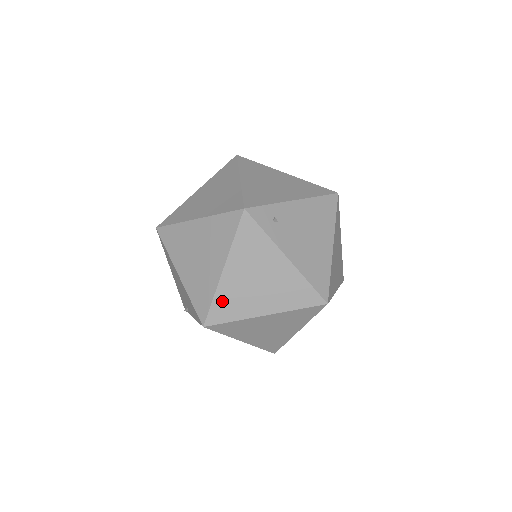
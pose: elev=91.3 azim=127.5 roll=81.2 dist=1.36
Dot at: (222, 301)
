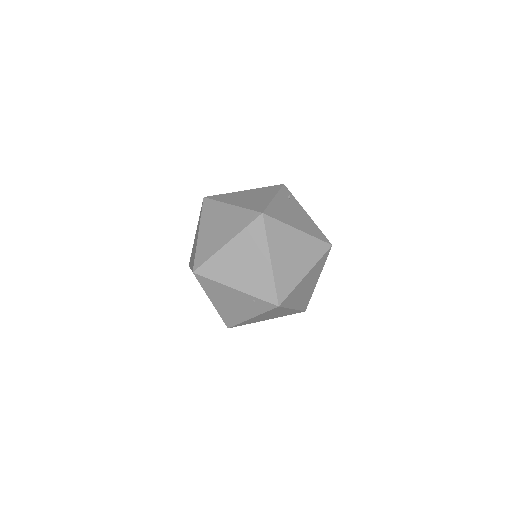
Dot at: (226, 195)
